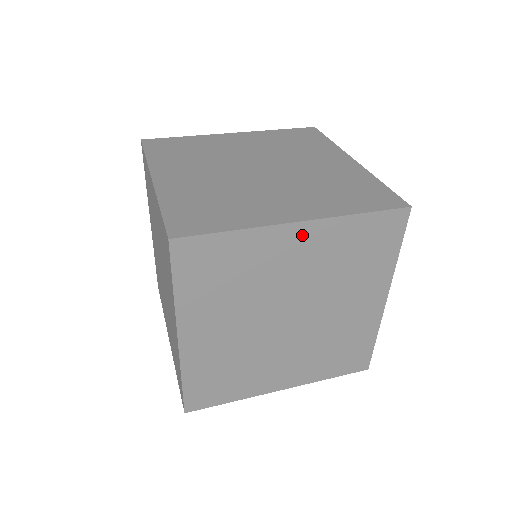
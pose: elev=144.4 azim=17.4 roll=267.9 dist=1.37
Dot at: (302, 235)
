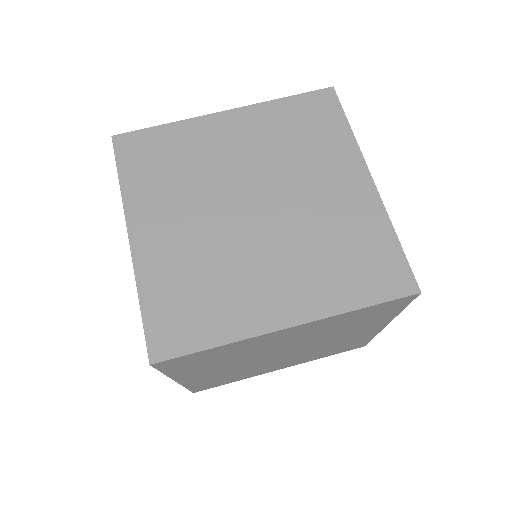
Dot at: (232, 121)
